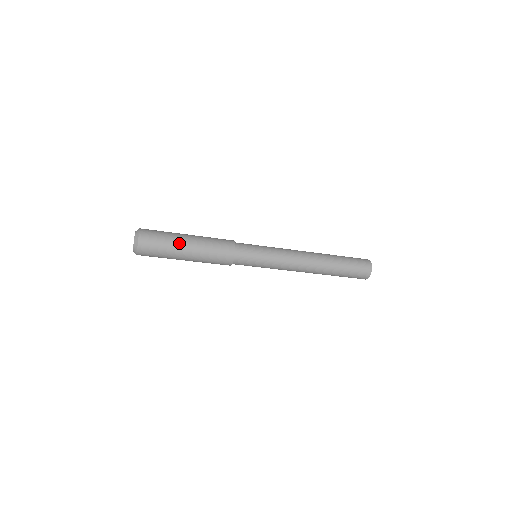
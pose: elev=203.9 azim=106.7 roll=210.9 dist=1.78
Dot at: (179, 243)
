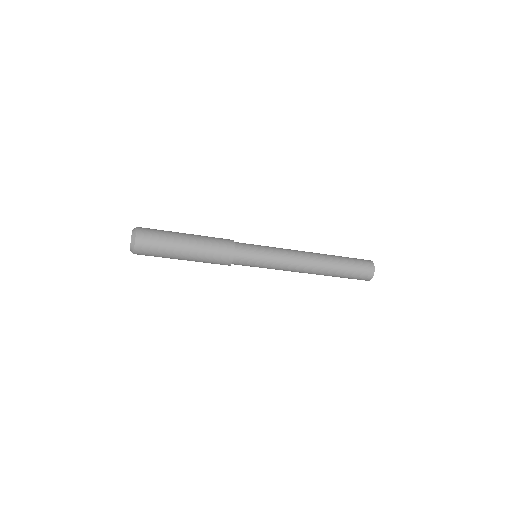
Dot at: (178, 233)
